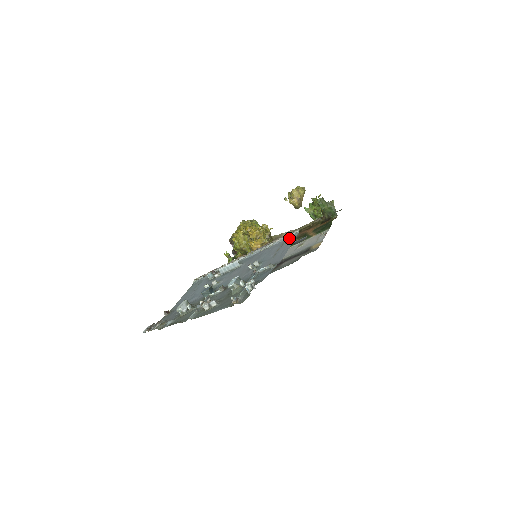
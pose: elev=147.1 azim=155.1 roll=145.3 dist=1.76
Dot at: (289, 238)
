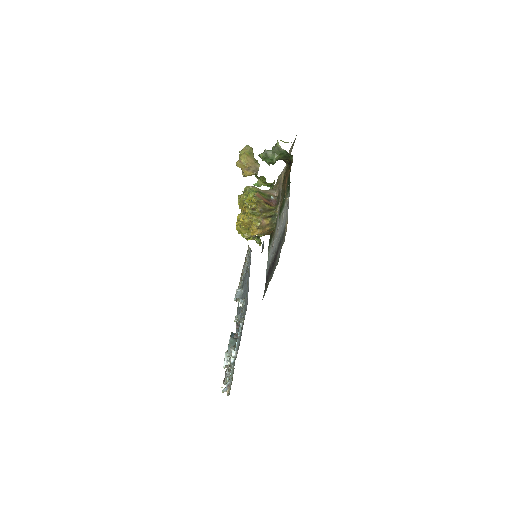
Dot at: occluded
